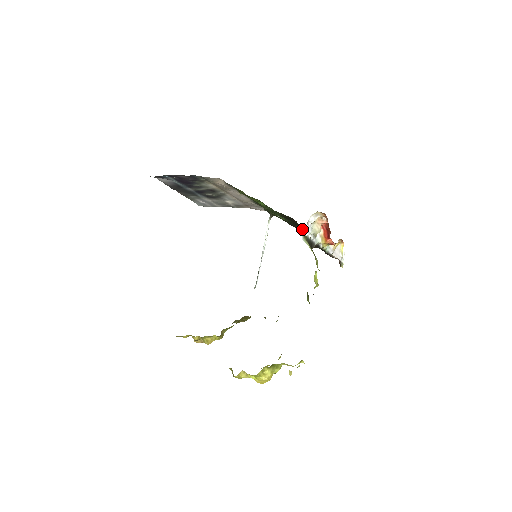
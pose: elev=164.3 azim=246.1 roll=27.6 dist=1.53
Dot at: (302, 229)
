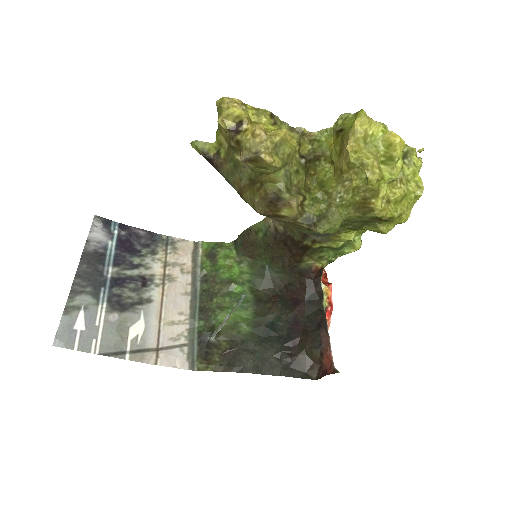
Dot at: (259, 357)
